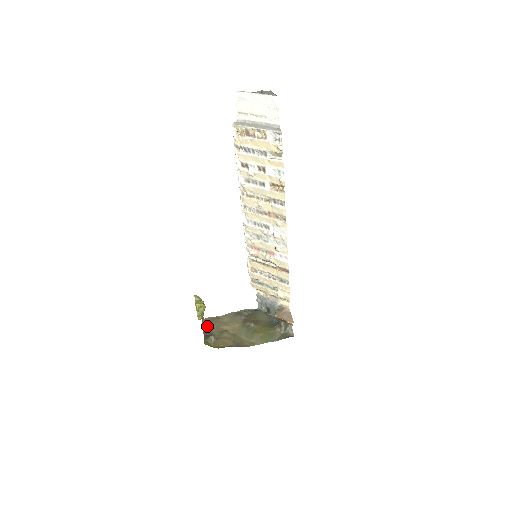
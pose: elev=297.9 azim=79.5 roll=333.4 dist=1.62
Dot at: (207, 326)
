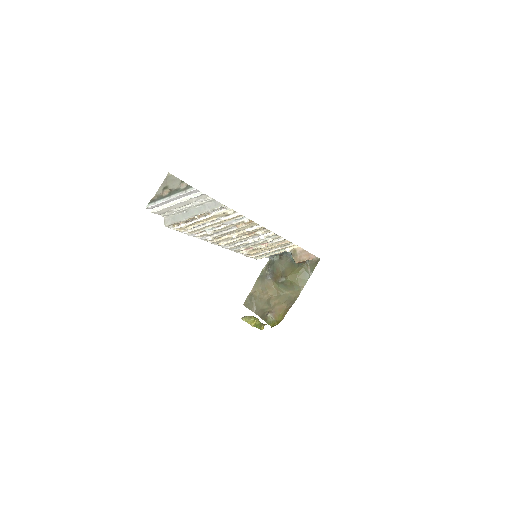
Dot at: (253, 307)
